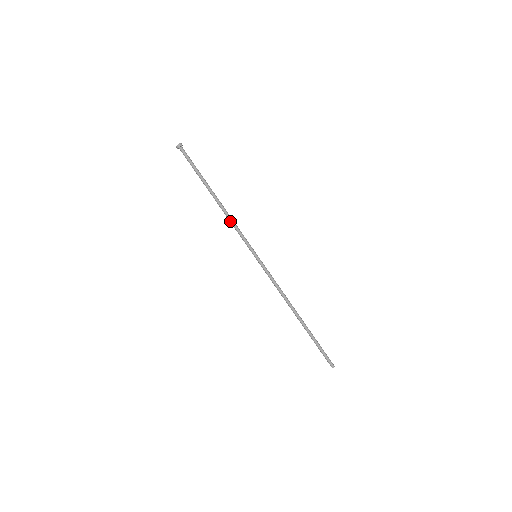
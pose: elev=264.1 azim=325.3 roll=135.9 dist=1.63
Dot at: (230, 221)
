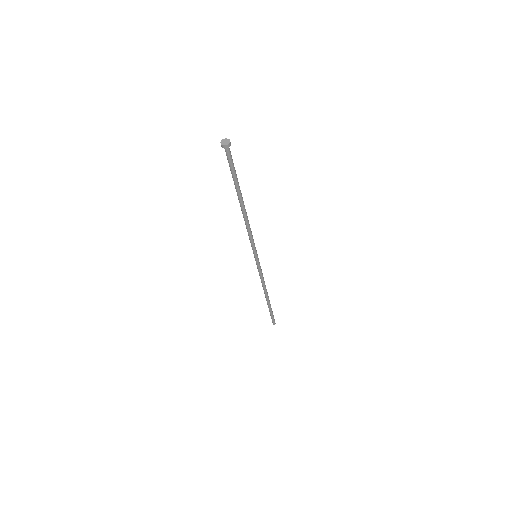
Dot at: (247, 228)
